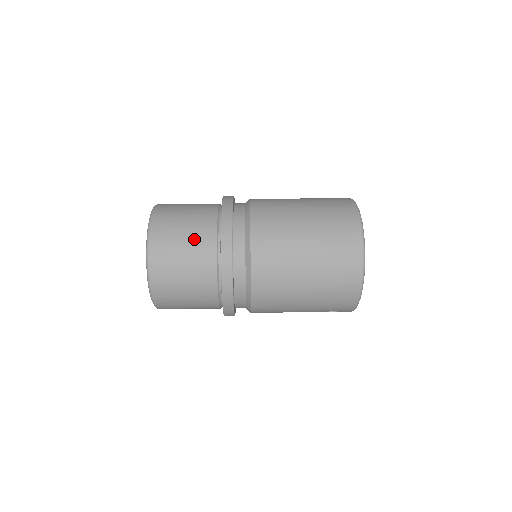
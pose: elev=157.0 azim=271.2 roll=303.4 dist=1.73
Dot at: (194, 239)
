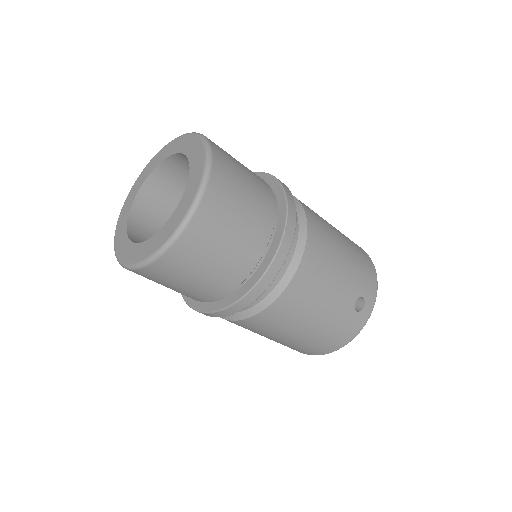
Dot at: occluded
